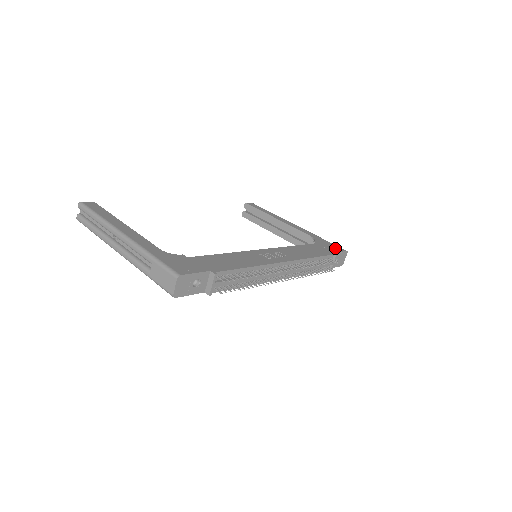
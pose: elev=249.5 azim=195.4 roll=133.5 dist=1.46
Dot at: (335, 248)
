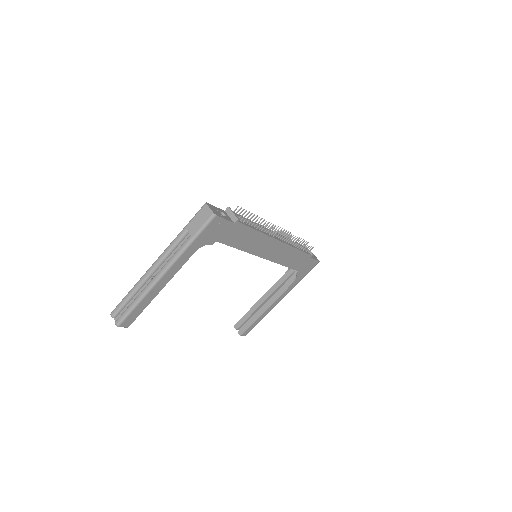
Dot at: occluded
